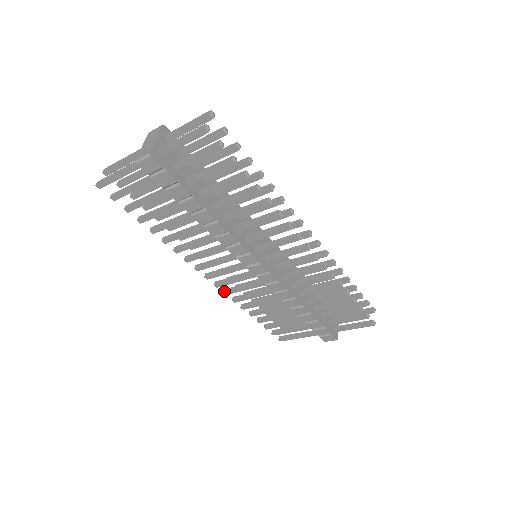
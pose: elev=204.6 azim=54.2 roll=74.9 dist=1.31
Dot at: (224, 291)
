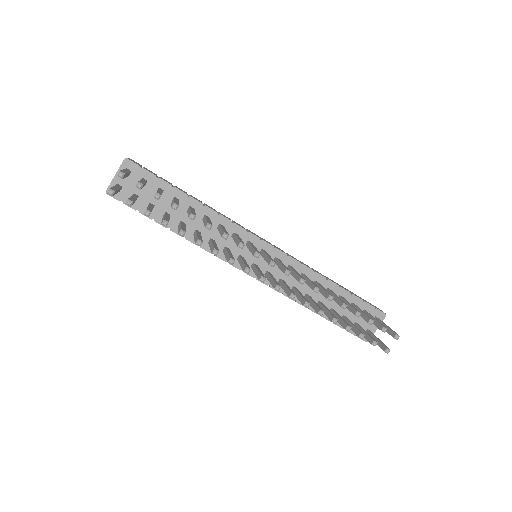
Dot at: occluded
